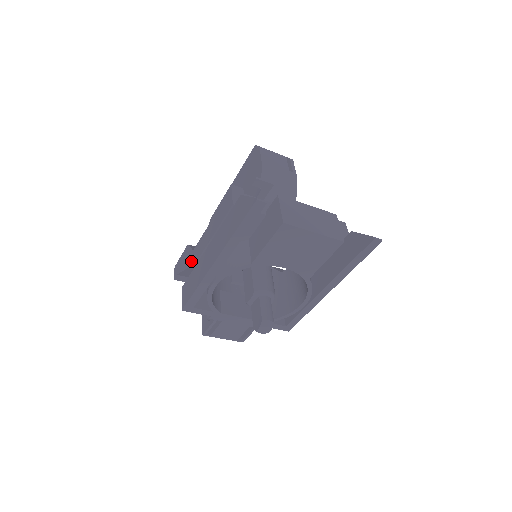
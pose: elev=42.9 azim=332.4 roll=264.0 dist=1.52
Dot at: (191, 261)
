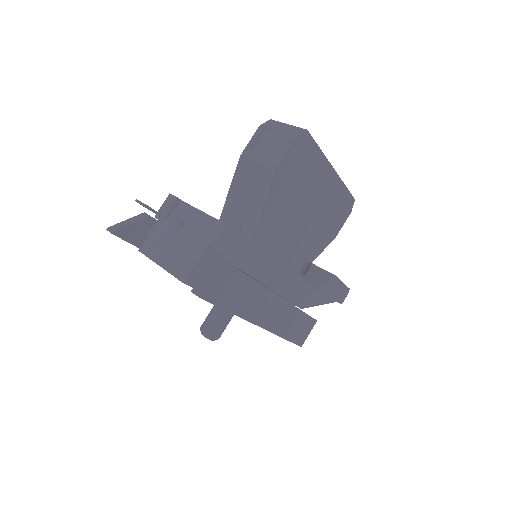
Dot at: occluded
